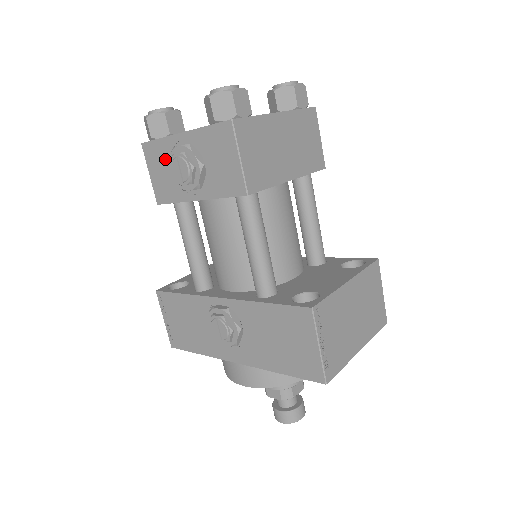
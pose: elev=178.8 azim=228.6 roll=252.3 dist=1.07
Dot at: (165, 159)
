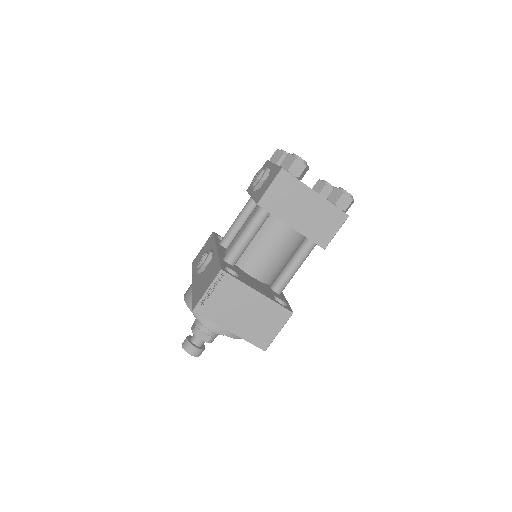
Dot at: occluded
